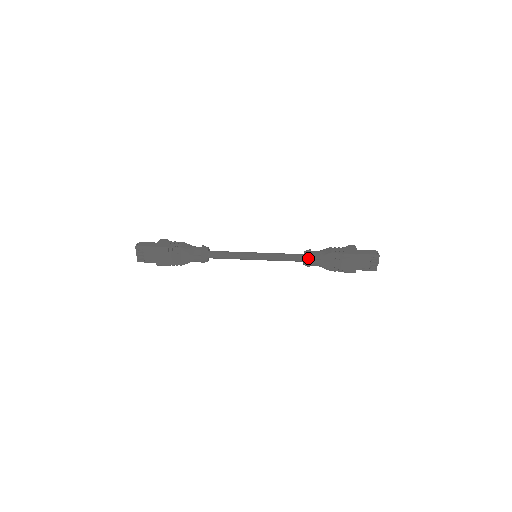
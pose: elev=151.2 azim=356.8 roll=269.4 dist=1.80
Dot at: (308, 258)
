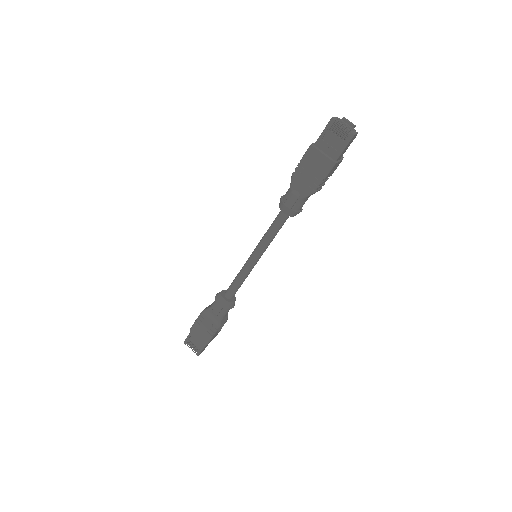
Dot at: (281, 205)
